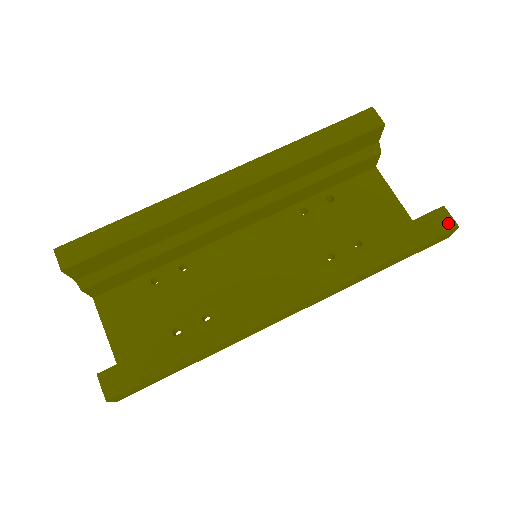
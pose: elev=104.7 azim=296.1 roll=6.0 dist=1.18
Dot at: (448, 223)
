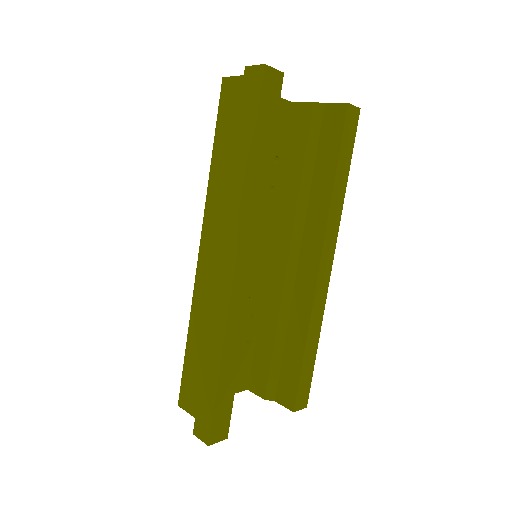
Dot at: (356, 113)
